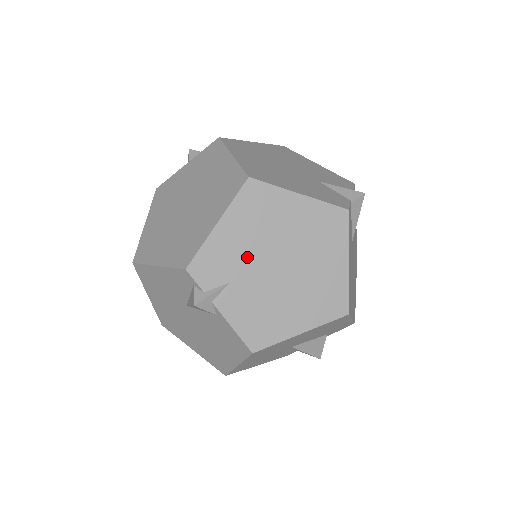
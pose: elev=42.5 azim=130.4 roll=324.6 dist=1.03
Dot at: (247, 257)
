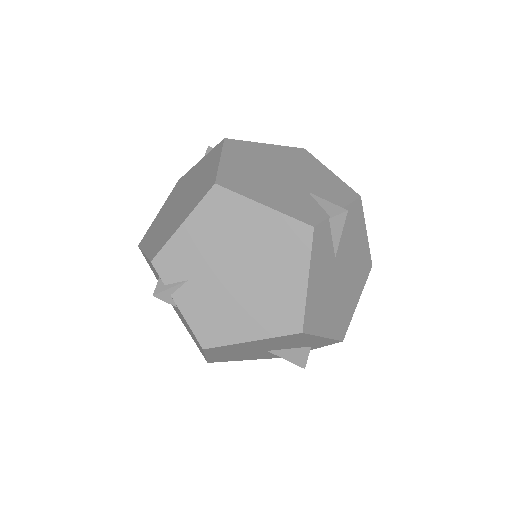
Dot at: (206, 259)
